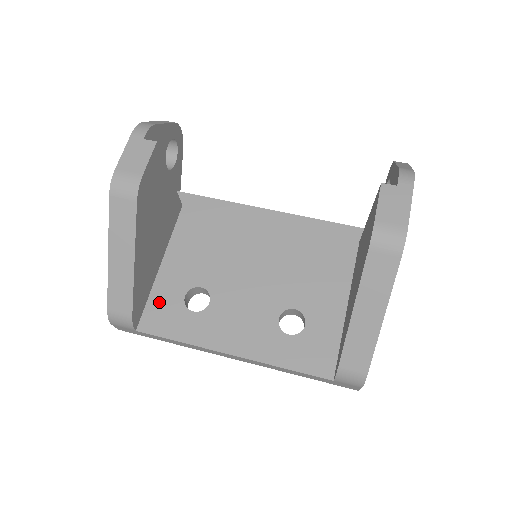
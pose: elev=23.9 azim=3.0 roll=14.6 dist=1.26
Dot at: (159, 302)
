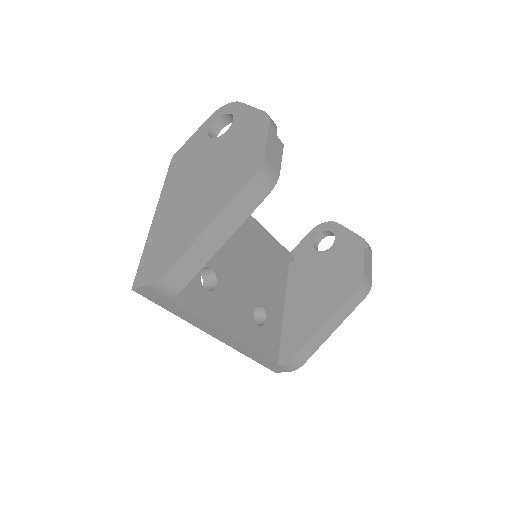
Dot at: occluded
